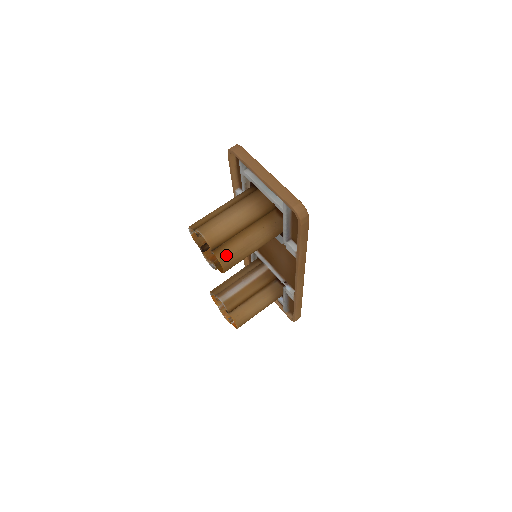
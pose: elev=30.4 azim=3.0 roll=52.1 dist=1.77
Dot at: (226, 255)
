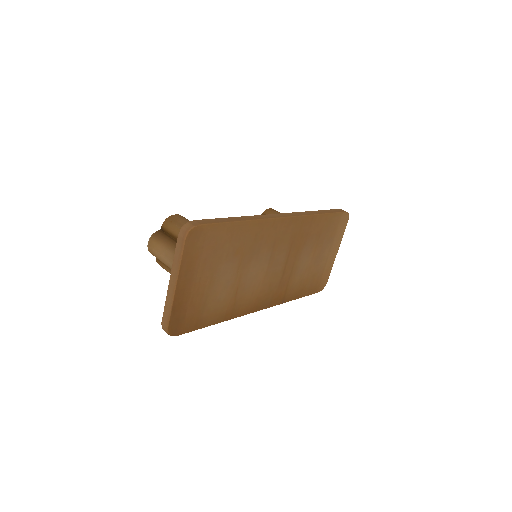
Dot at: (162, 267)
